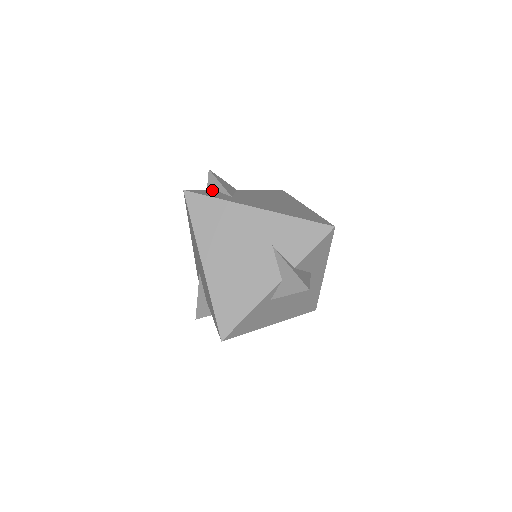
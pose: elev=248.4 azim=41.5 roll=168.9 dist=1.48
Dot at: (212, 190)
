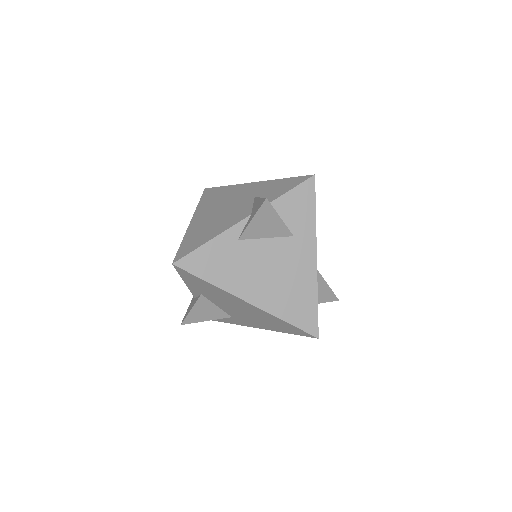
Dot at: occluded
